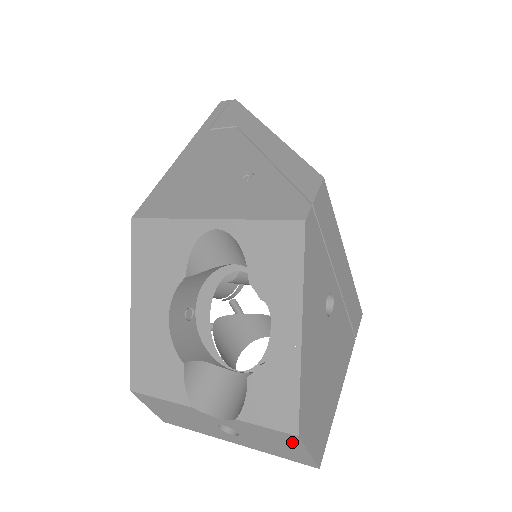
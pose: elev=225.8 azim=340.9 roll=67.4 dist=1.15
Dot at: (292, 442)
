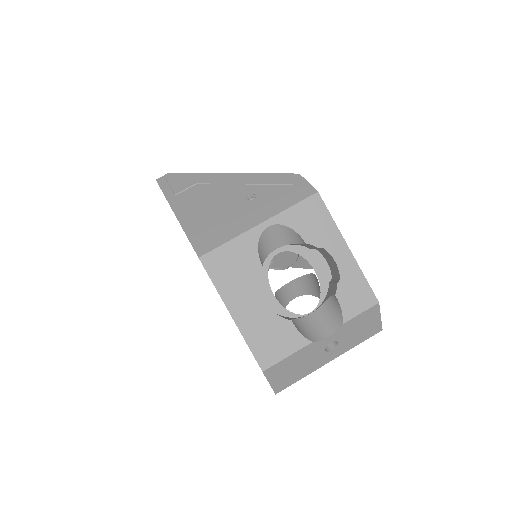
Dot at: (373, 314)
